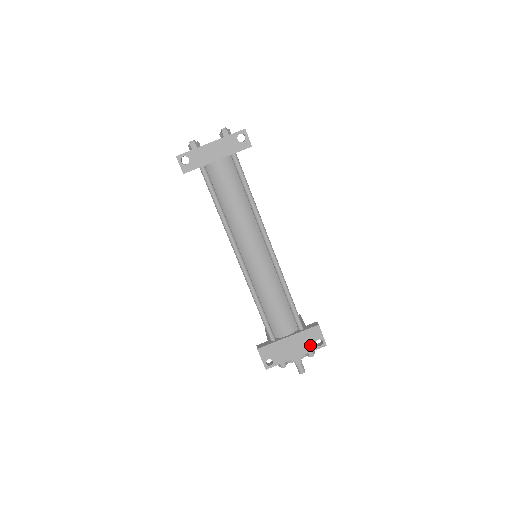
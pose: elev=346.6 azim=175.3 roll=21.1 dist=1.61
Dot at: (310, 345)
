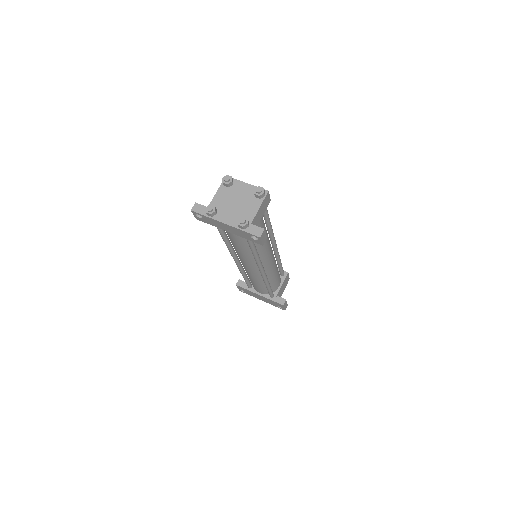
Dot at: (273, 304)
